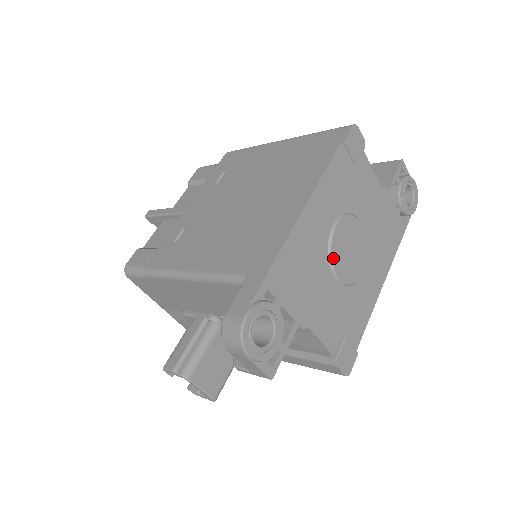
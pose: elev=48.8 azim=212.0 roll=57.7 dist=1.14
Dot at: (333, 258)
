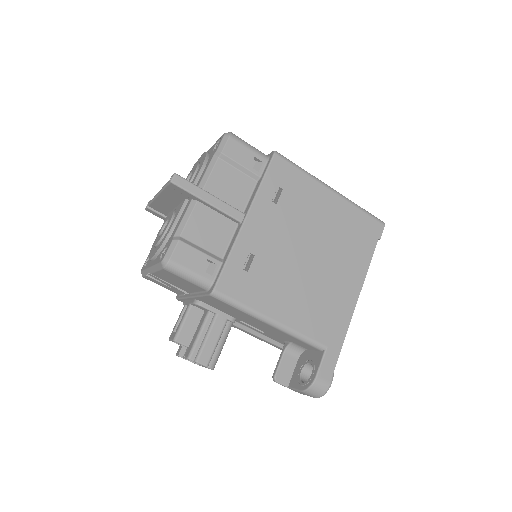
Dot at: occluded
